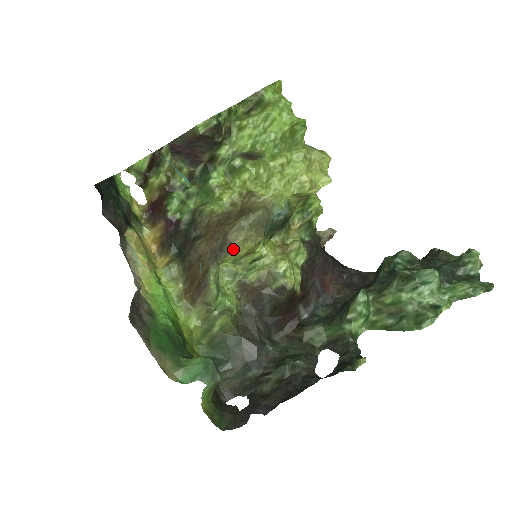
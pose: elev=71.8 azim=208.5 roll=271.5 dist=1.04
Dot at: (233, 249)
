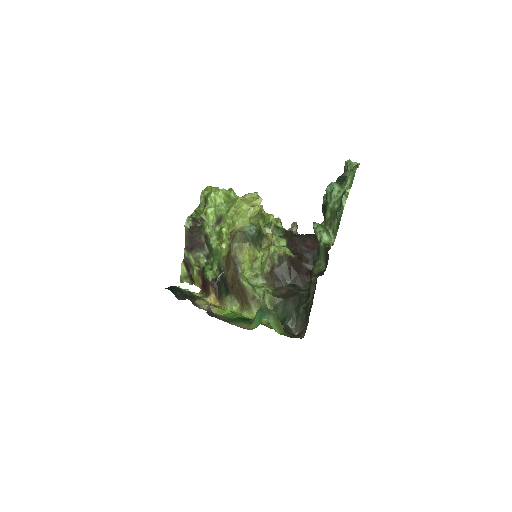
Dot at: (239, 259)
